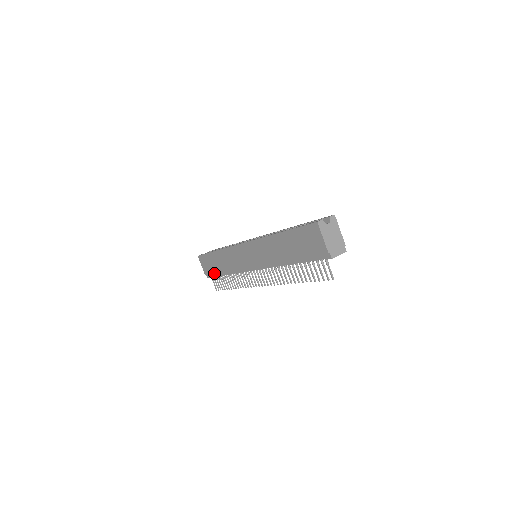
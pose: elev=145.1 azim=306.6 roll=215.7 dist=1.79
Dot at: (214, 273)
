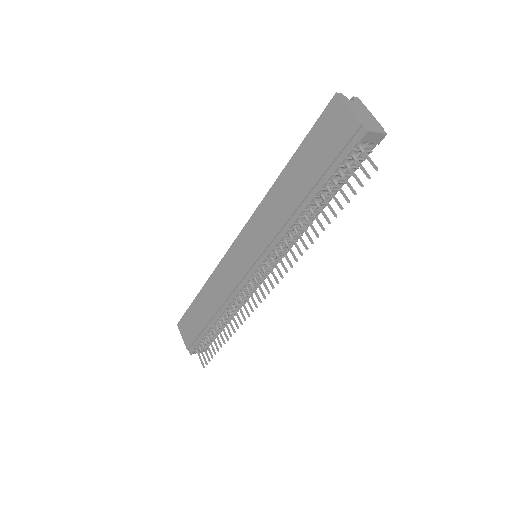
Dot at: (199, 333)
